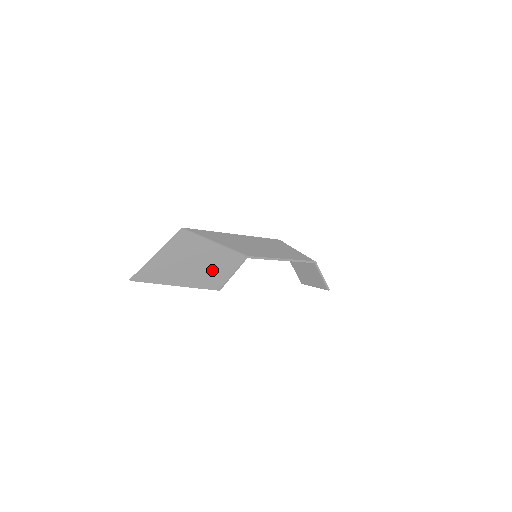
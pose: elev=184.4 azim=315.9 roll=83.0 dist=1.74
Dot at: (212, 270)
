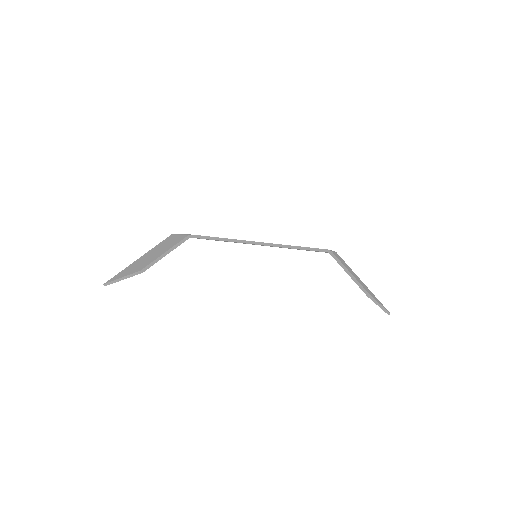
Dot at: (154, 257)
